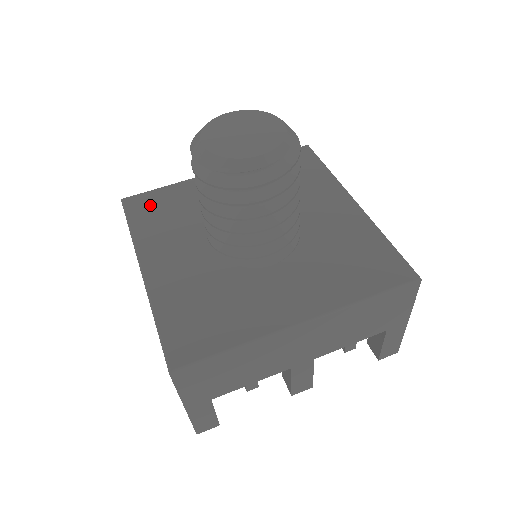
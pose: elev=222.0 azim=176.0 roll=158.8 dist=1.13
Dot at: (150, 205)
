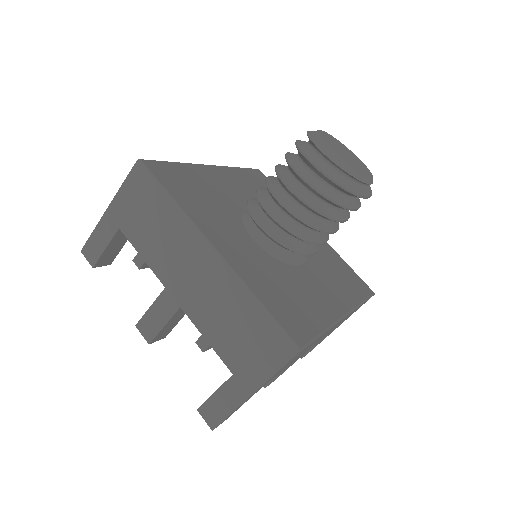
Dot at: (263, 182)
